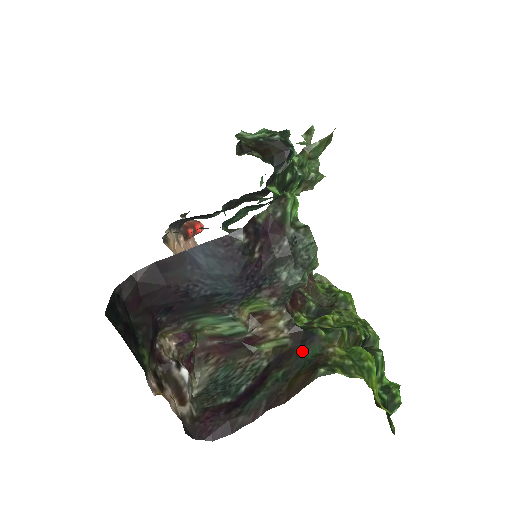
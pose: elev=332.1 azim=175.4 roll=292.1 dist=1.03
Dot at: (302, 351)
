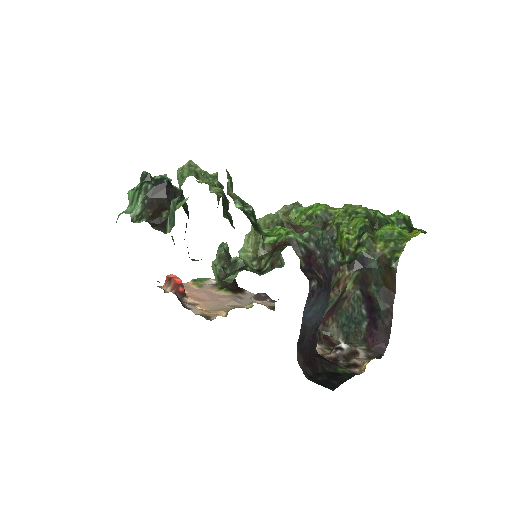
Dot at: (370, 268)
